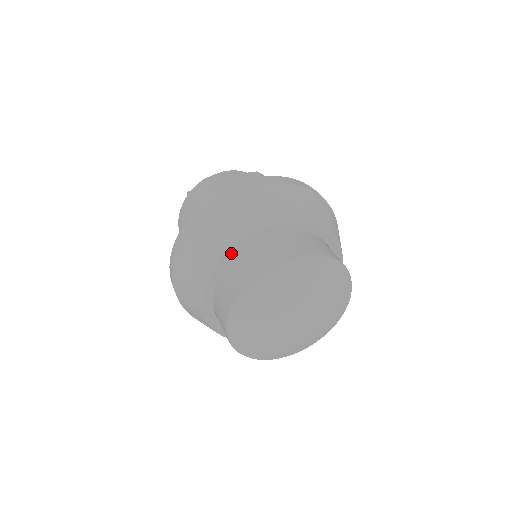
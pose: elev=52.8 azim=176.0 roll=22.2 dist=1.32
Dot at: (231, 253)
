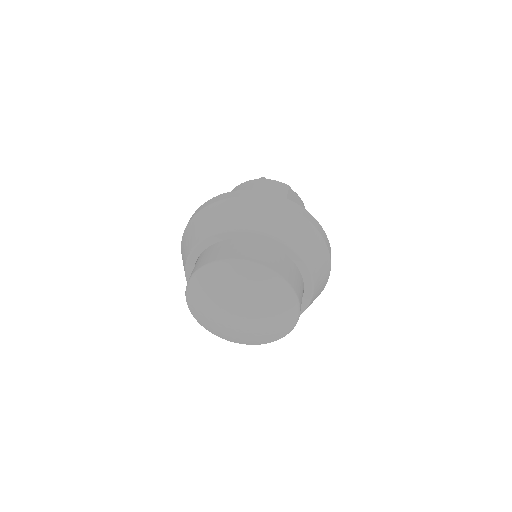
Dot at: (262, 237)
